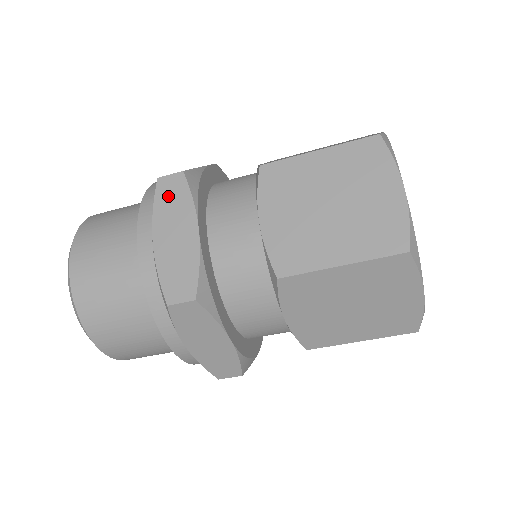
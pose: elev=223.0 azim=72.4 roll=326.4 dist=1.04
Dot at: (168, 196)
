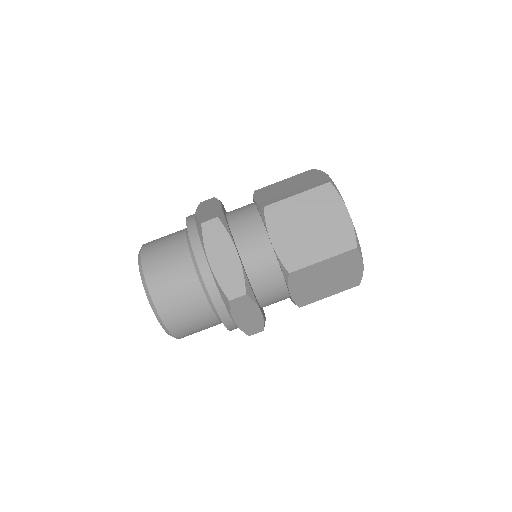
Dot at: (205, 204)
